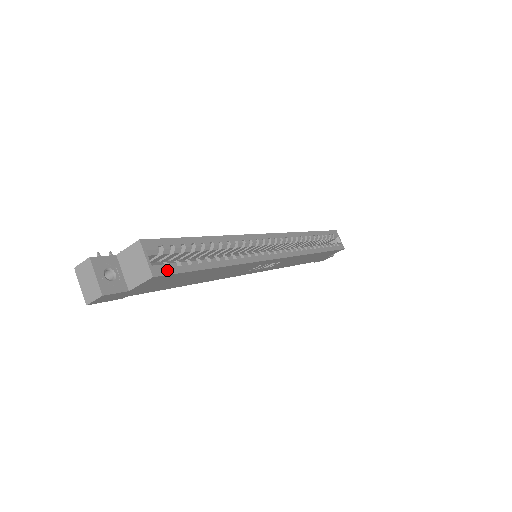
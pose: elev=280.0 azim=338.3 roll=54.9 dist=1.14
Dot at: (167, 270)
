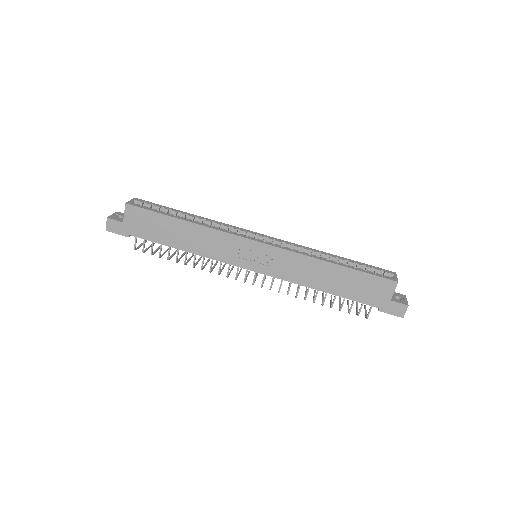
Dot at: (138, 206)
